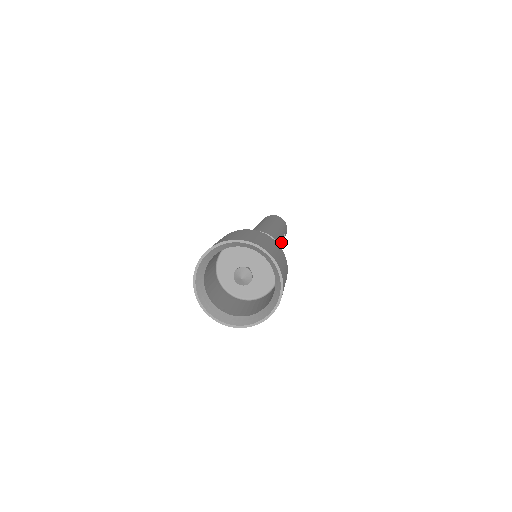
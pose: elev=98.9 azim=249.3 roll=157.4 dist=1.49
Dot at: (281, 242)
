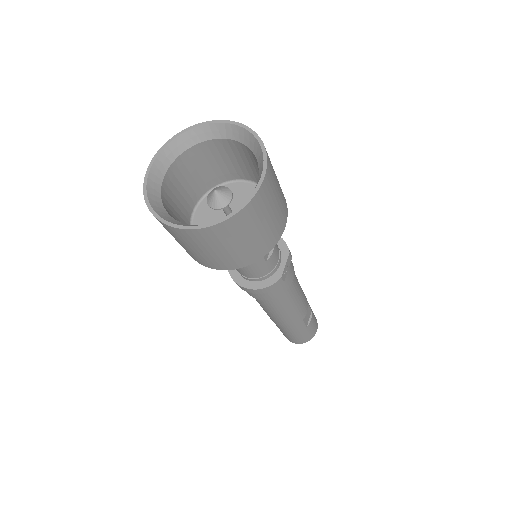
Dot at: (299, 287)
